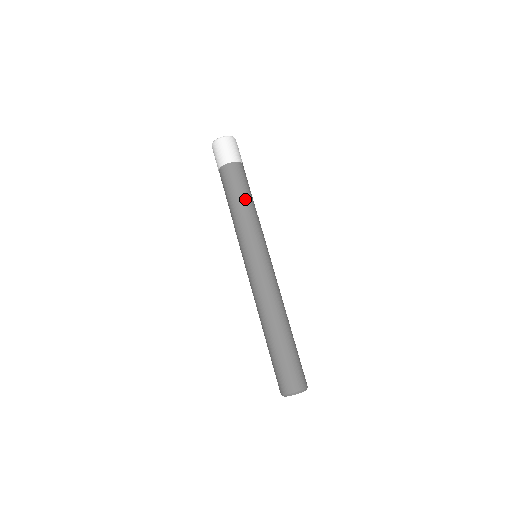
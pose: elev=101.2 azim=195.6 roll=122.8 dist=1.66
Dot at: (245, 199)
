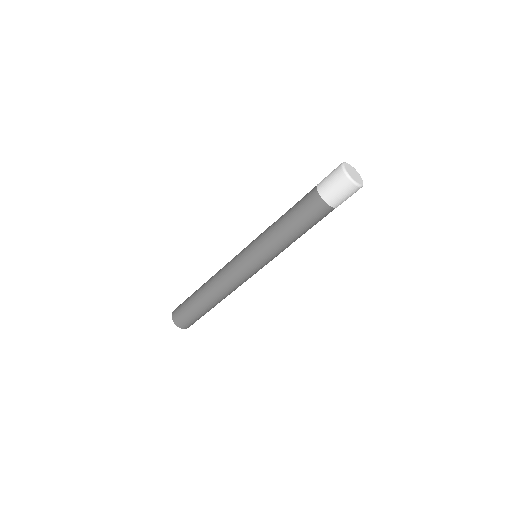
Dot at: occluded
